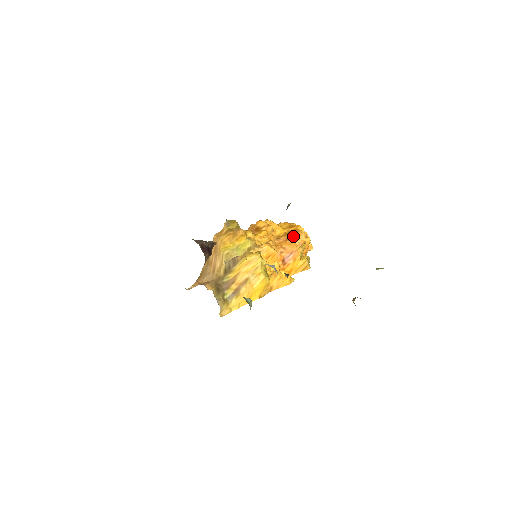
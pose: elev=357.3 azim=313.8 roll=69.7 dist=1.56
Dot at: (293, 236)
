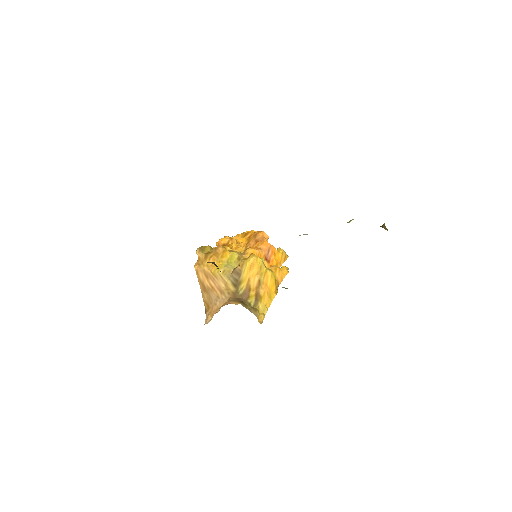
Dot at: (259, 237)
